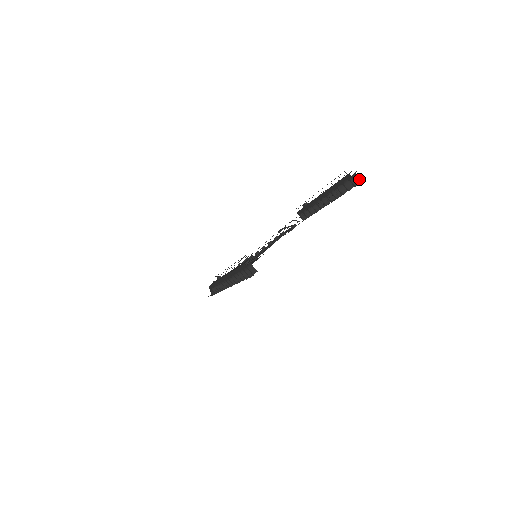
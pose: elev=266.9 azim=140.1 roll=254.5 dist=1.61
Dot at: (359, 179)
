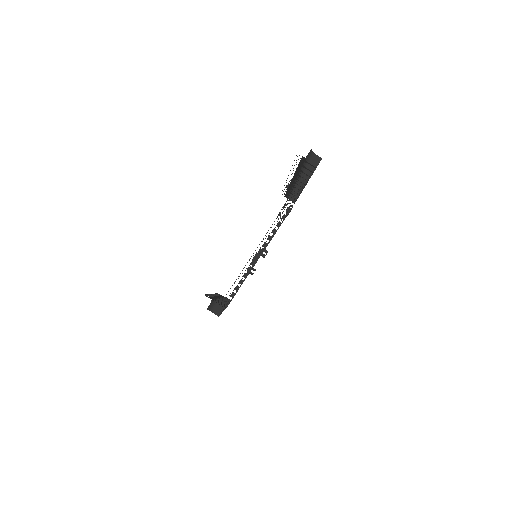
Dot at: (318, 157)
